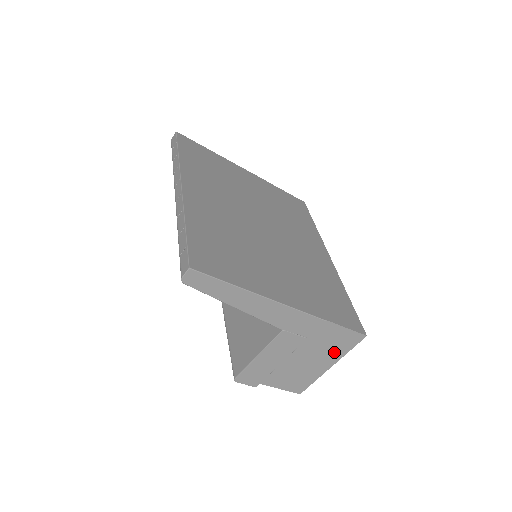
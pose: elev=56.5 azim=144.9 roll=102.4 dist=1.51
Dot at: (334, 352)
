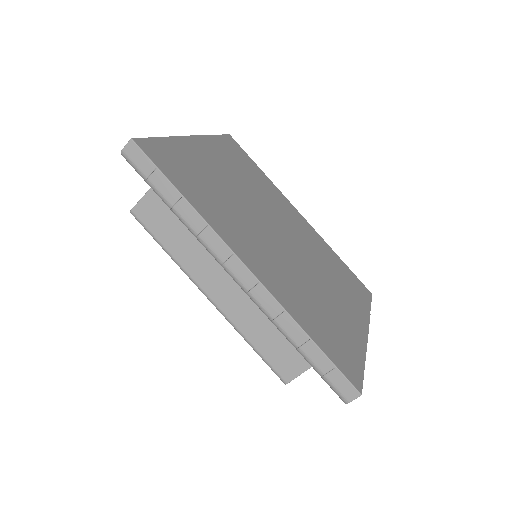
Dot at: occluded
